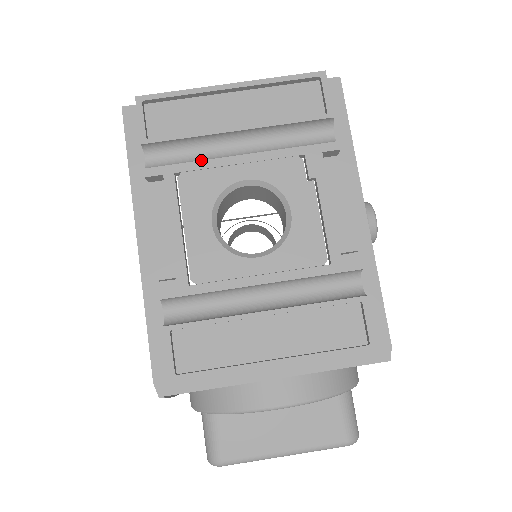
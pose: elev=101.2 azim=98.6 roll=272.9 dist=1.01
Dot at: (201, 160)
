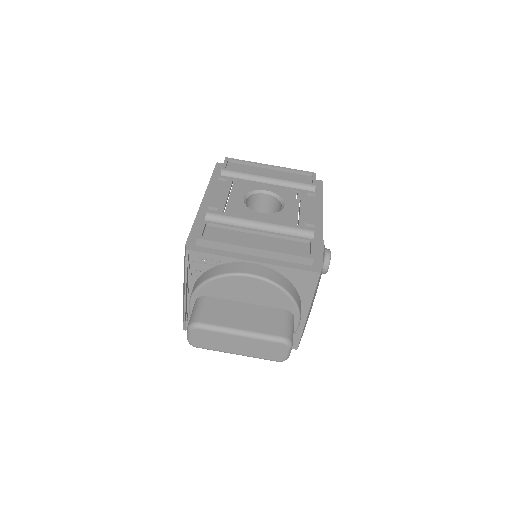
Dot at: (247, 180)
